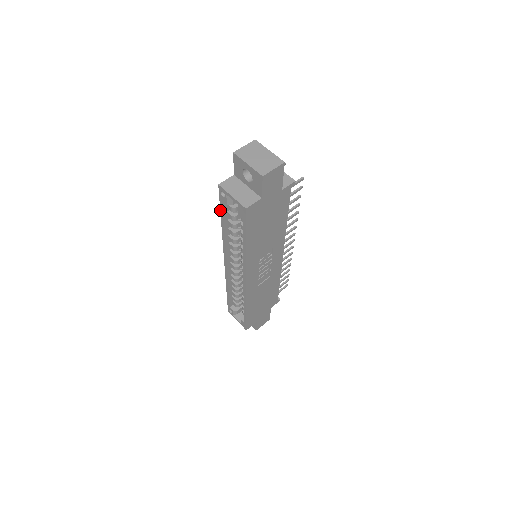
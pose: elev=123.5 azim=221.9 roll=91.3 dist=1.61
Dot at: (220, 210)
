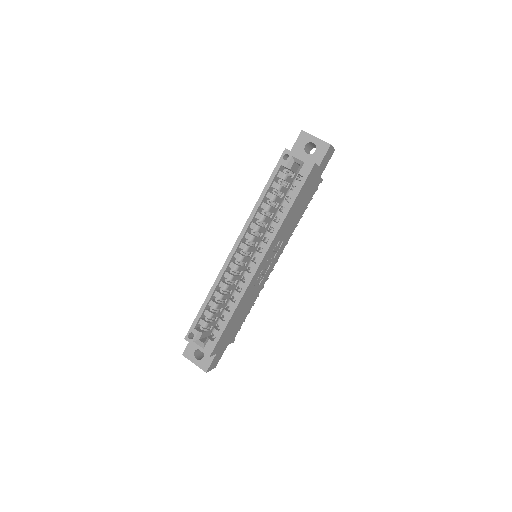
Dot at: (270, 177)
